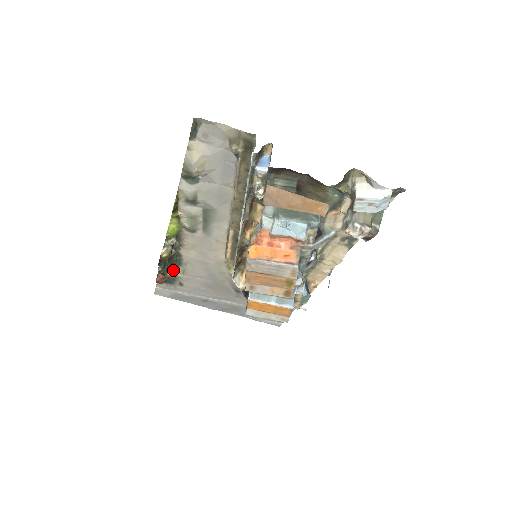
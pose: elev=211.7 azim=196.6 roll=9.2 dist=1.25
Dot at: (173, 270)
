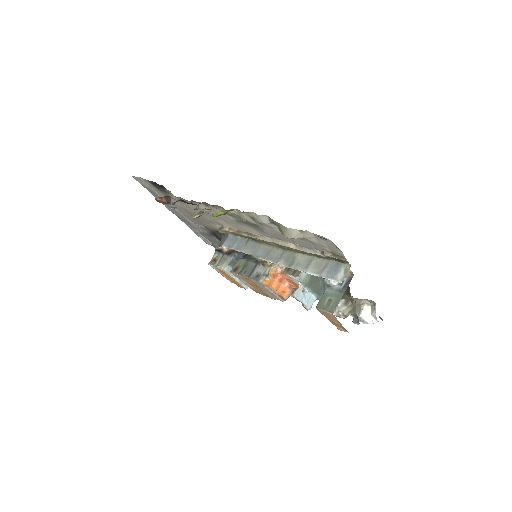
Dot at: occluded
